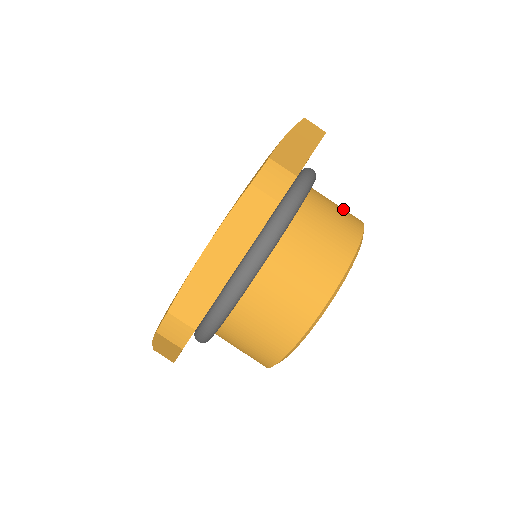
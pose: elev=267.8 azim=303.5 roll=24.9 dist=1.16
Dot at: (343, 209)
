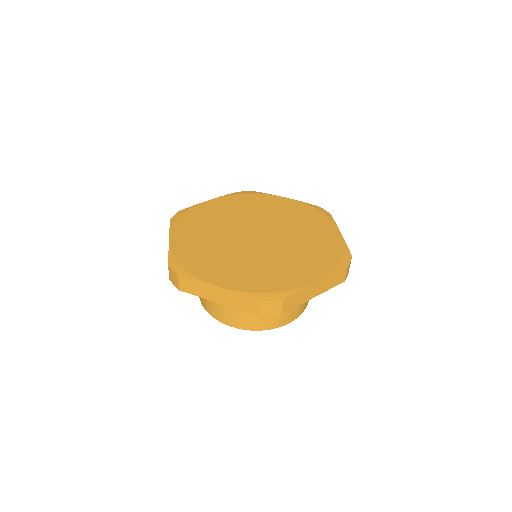
Dot at: occluded
